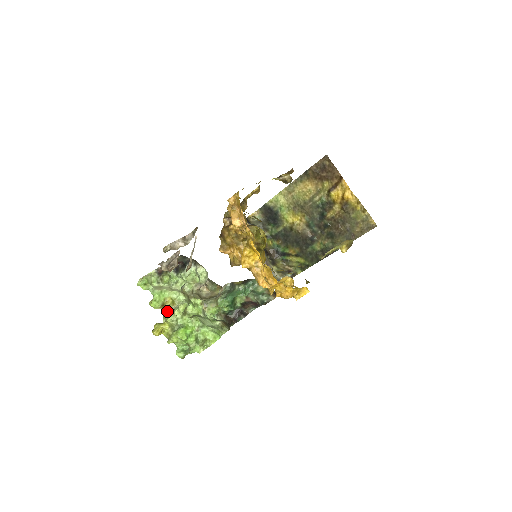
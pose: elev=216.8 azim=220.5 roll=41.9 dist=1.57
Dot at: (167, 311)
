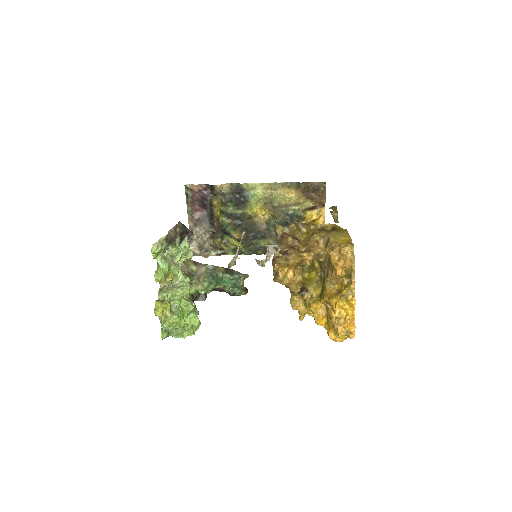
Dot at: (162, 285)
